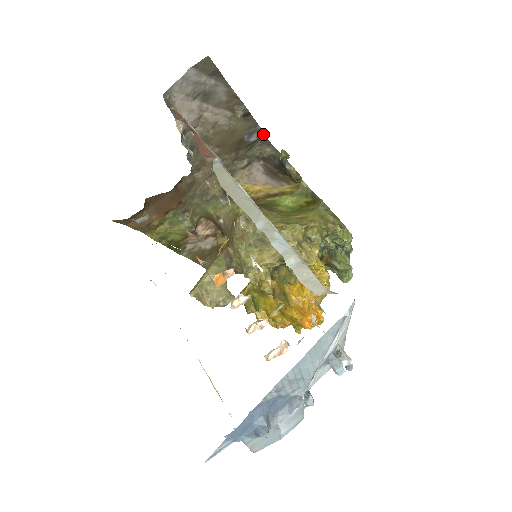
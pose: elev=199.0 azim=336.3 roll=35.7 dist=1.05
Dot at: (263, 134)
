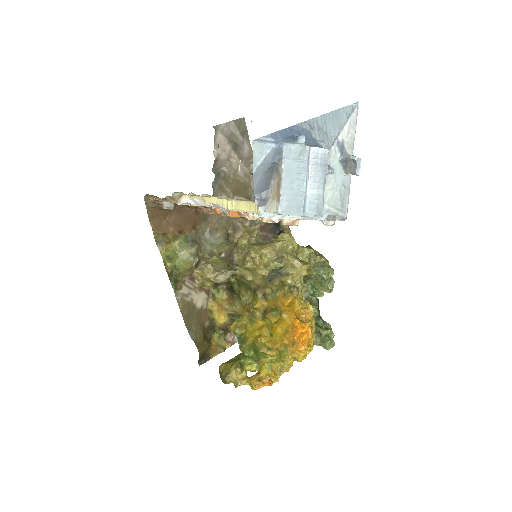
Dot at: occluded
